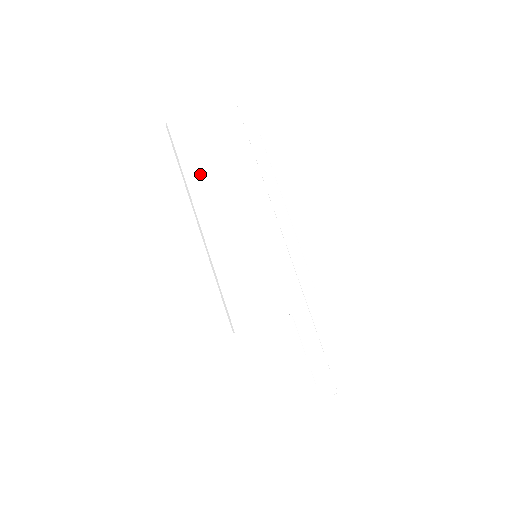
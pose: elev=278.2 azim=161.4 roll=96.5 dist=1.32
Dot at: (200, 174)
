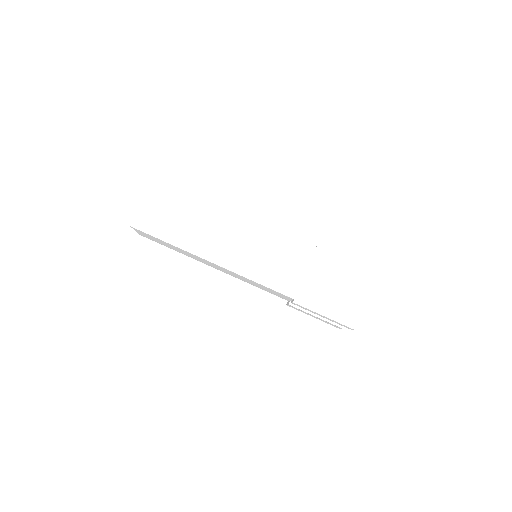
Dot at: (188, 228)
